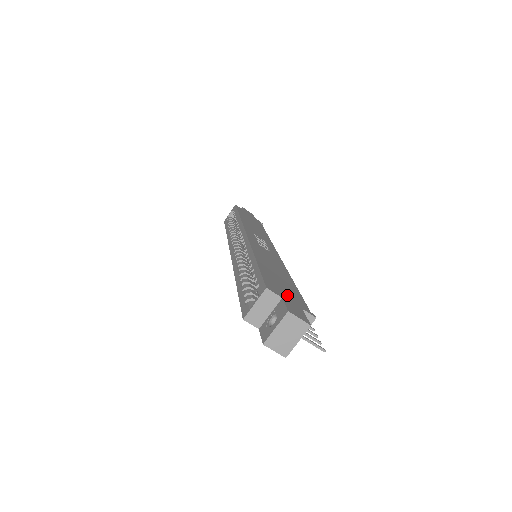
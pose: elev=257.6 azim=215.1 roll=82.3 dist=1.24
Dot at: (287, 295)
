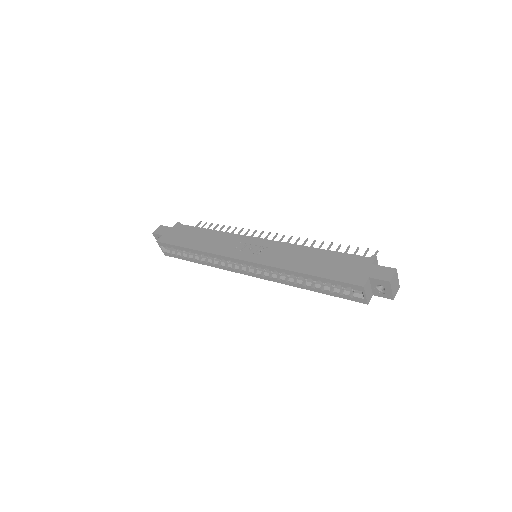
Dot at: (358, 270)
